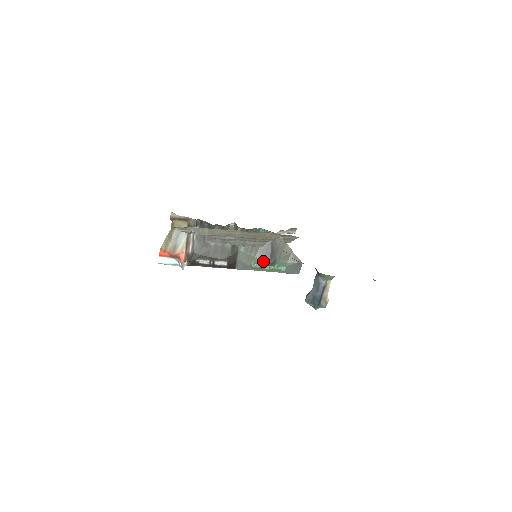
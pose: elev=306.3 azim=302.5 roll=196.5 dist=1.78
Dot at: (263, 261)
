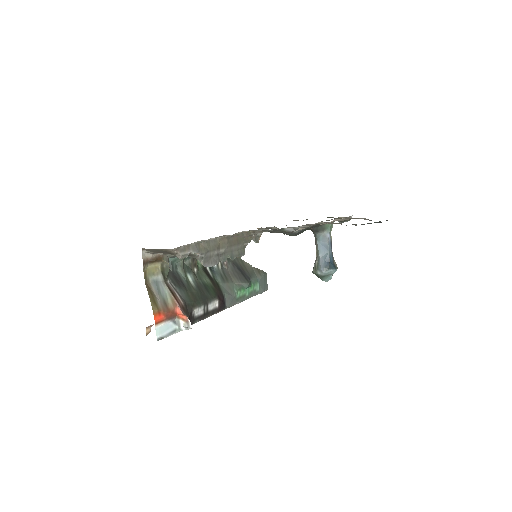
Dot at: (242, 284)
